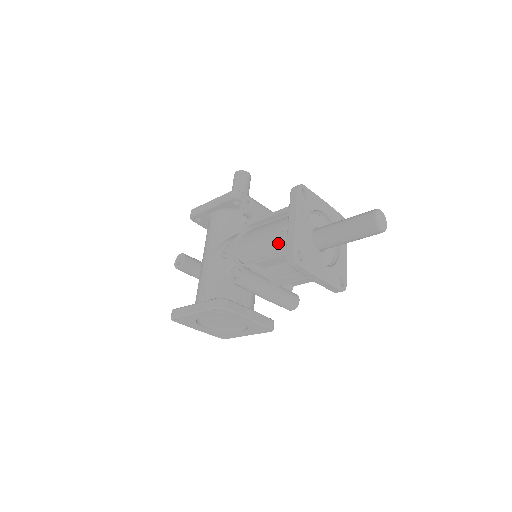
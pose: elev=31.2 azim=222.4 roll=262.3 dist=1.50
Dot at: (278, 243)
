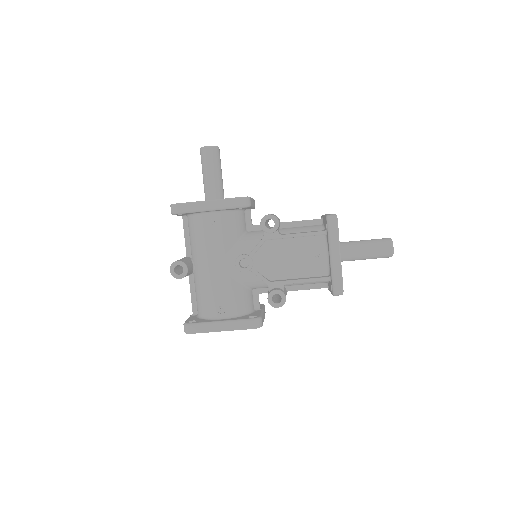
Dot at: (311, 267)
